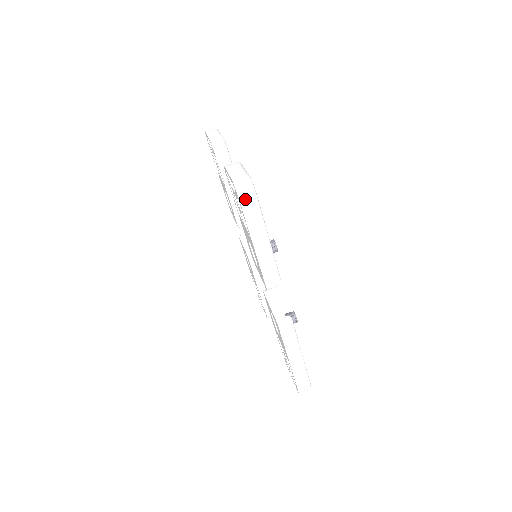
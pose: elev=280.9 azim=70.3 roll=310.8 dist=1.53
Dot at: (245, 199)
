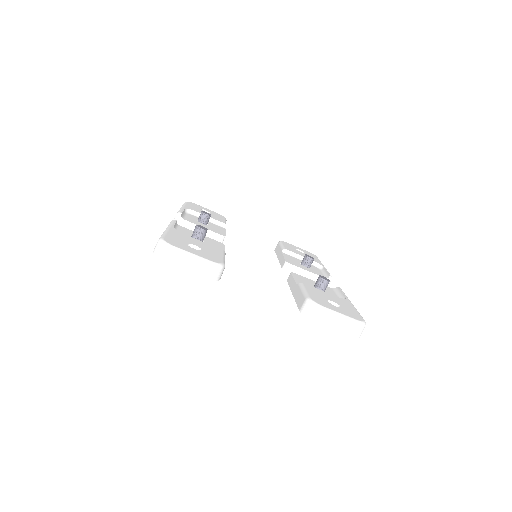
Dot at: occluded
